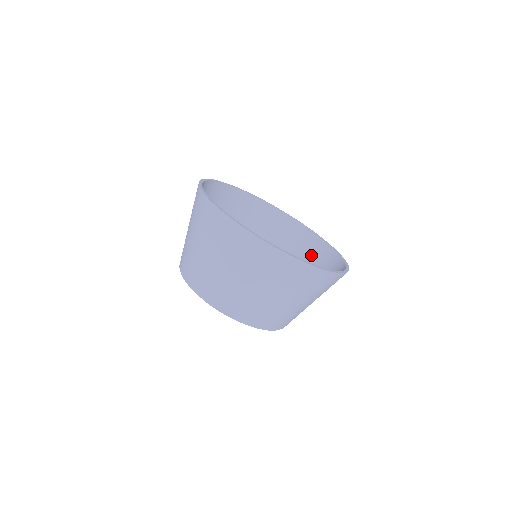
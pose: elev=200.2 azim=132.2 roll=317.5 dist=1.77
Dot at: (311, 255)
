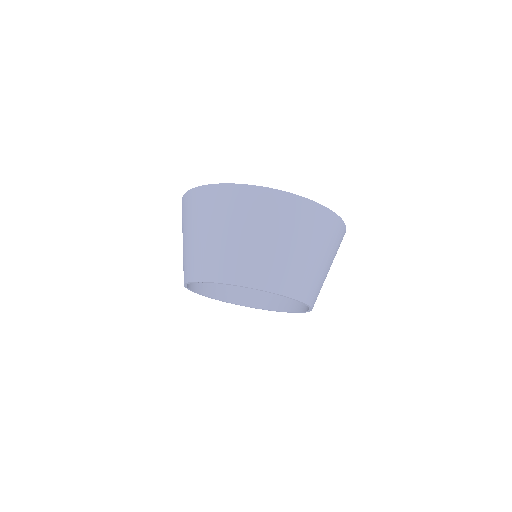
Dot at: occluded
